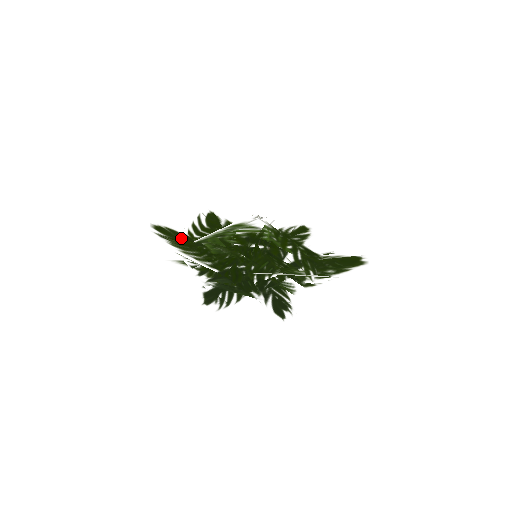
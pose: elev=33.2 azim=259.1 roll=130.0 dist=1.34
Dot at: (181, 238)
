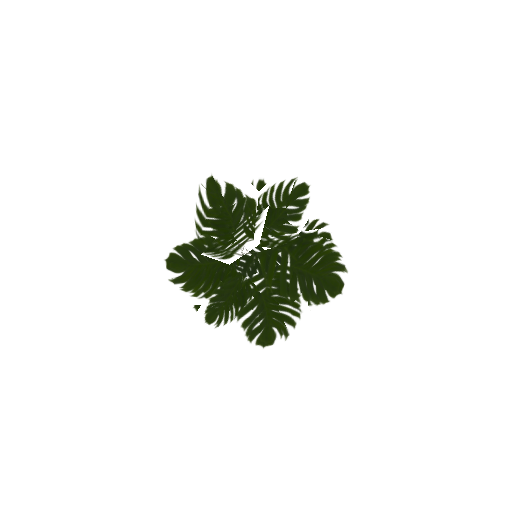
Dot at: (190, 269)
